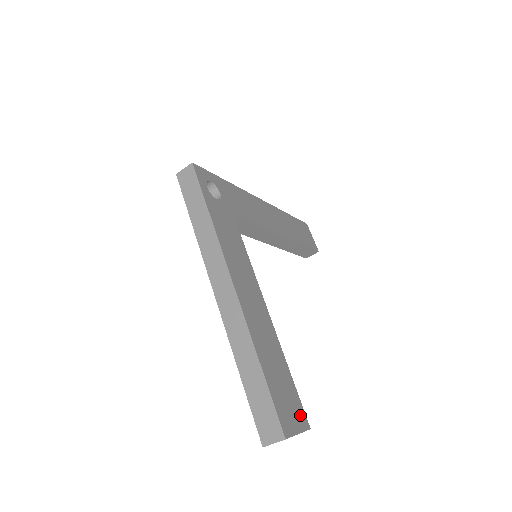
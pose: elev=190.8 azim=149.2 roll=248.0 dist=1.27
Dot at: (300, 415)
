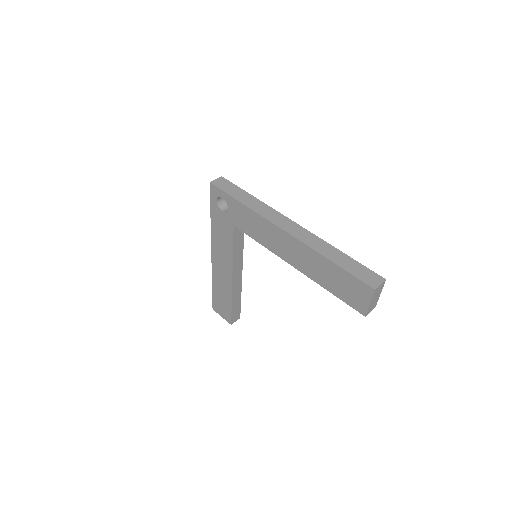
Dot at: occluded
